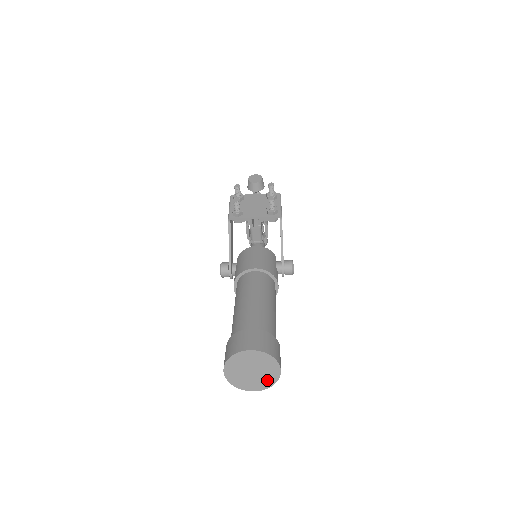
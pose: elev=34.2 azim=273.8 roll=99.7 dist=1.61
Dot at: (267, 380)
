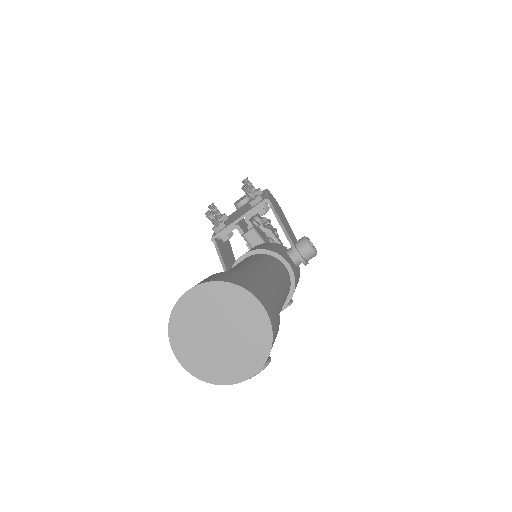
Dot at: (255, 340)
